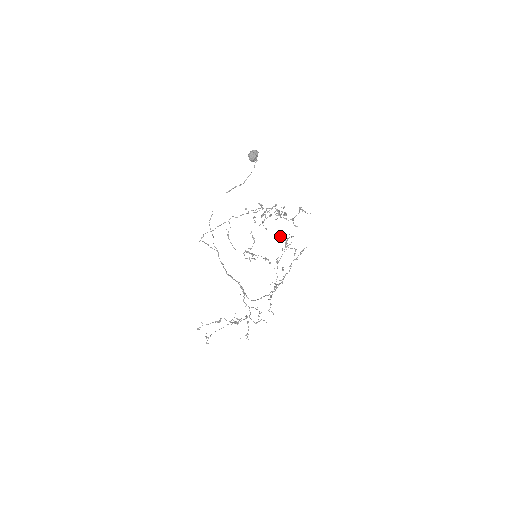
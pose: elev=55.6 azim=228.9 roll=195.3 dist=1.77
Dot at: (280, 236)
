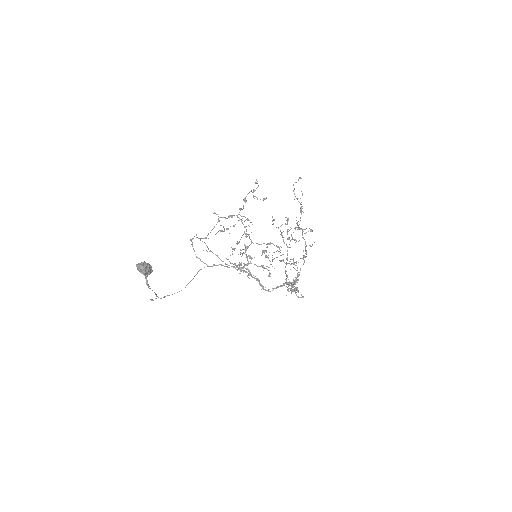
Dot at: occluded
